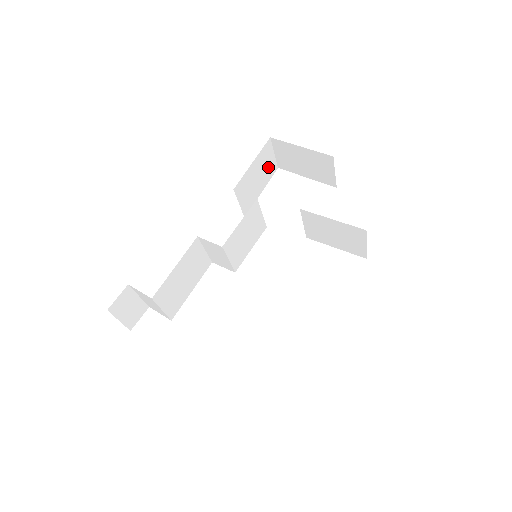
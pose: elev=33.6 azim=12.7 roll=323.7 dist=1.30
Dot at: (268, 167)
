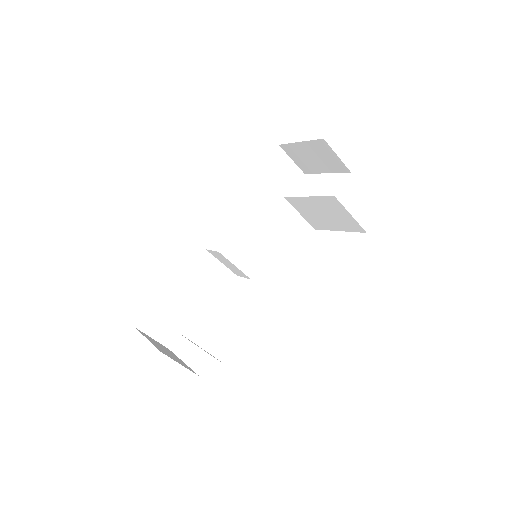
Dot at: (288, 175)
